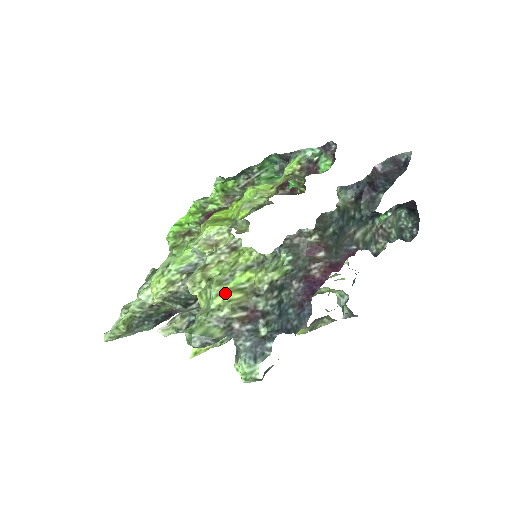
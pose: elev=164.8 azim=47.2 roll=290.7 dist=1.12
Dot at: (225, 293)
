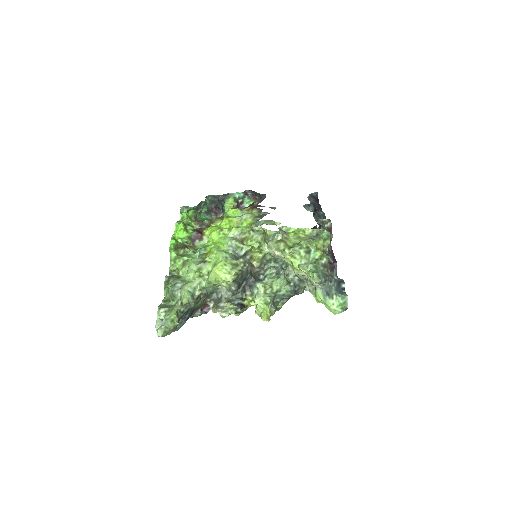
Dot at: (318, 249)
